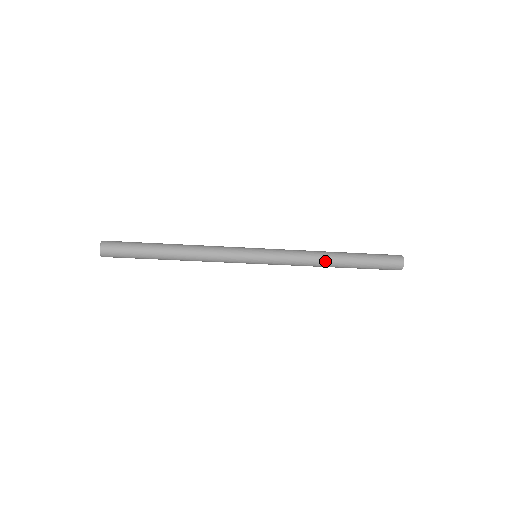
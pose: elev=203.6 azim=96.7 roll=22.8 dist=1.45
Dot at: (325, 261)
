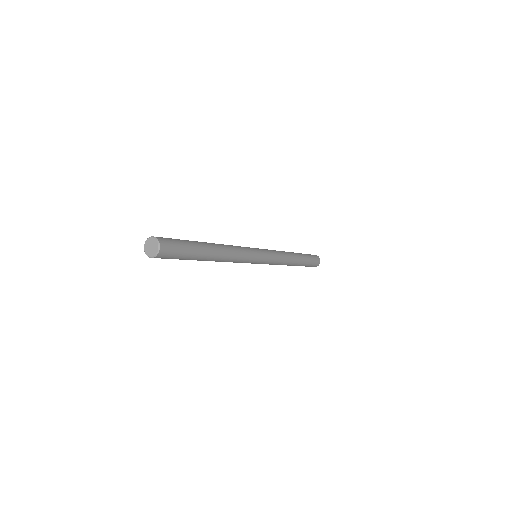
Dot at: (290, 264)
